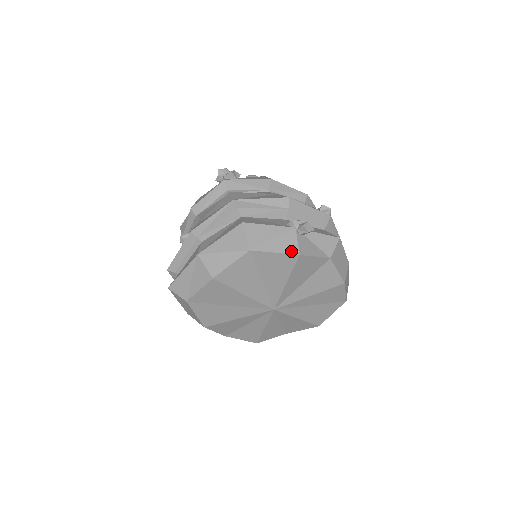
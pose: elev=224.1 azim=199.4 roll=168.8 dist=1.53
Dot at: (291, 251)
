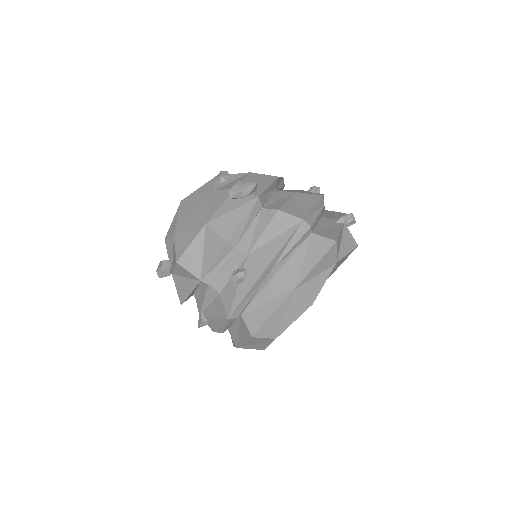
Dot at: (354, 246)
